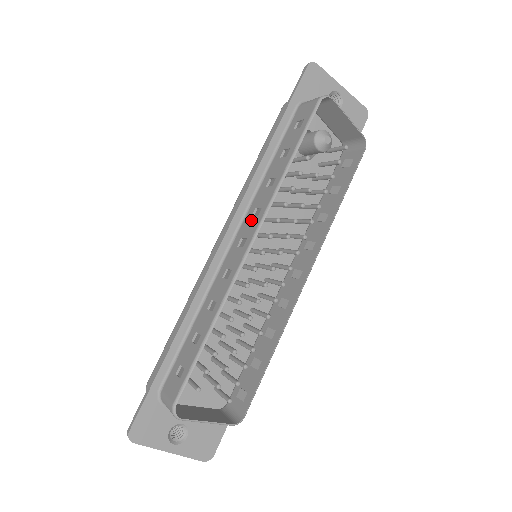
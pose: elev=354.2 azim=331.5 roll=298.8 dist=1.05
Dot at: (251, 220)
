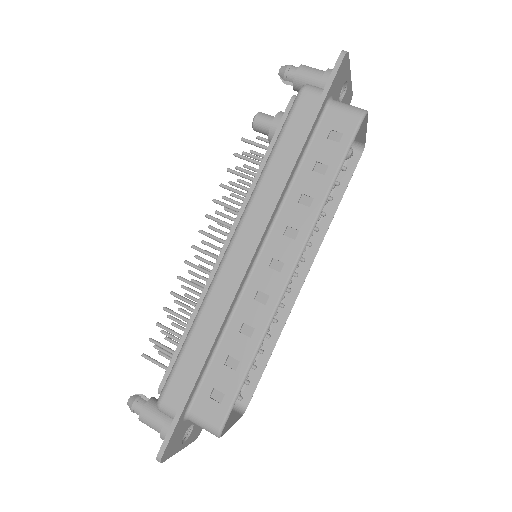
Dot at: (285, 240)
